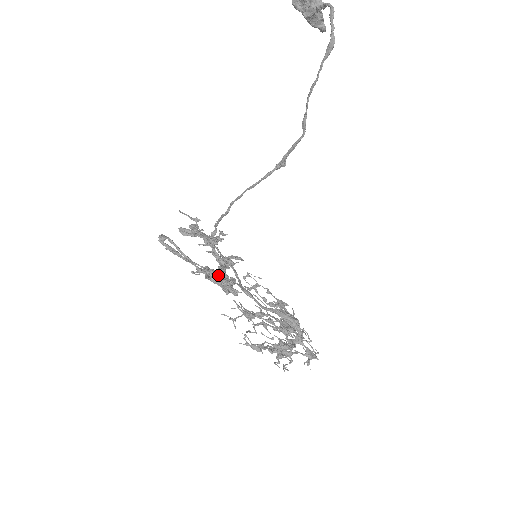
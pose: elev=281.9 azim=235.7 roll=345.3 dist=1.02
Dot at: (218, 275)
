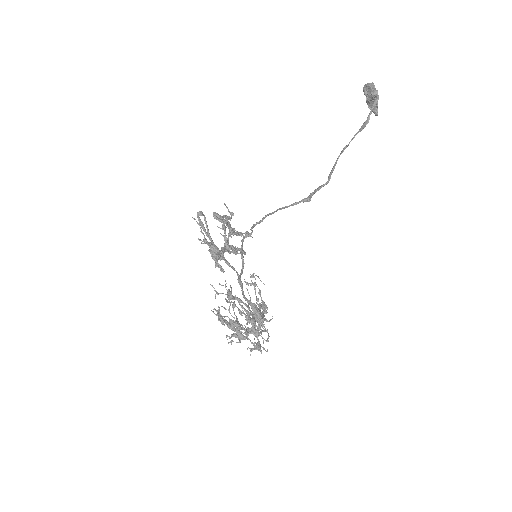
Dot at: (216, 250)
